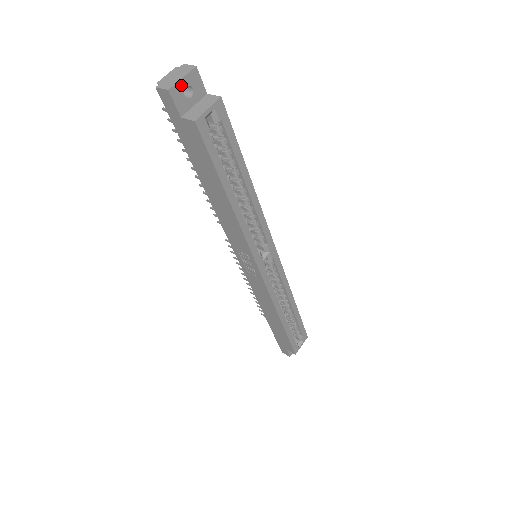
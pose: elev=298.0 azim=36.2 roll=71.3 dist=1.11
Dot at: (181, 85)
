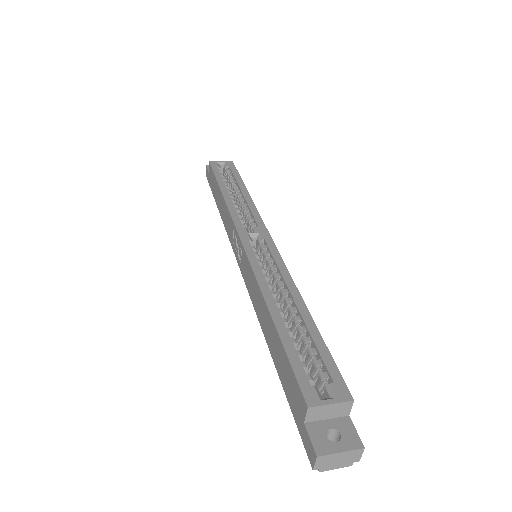
Dot at: occluded
